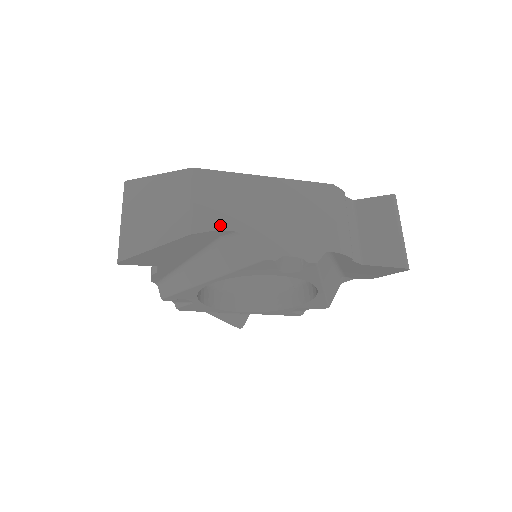
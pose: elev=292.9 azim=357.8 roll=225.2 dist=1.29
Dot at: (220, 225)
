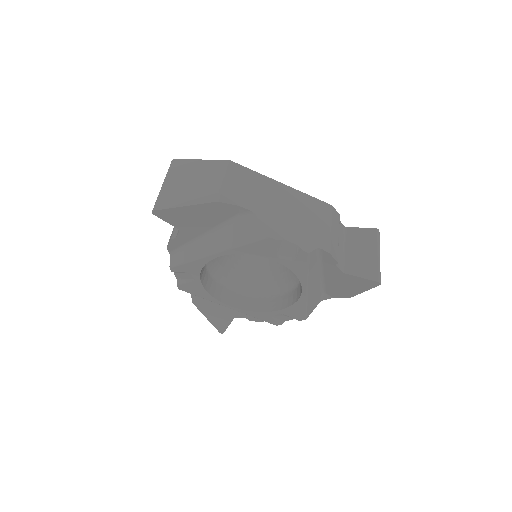
Dot at: (241, 203)
